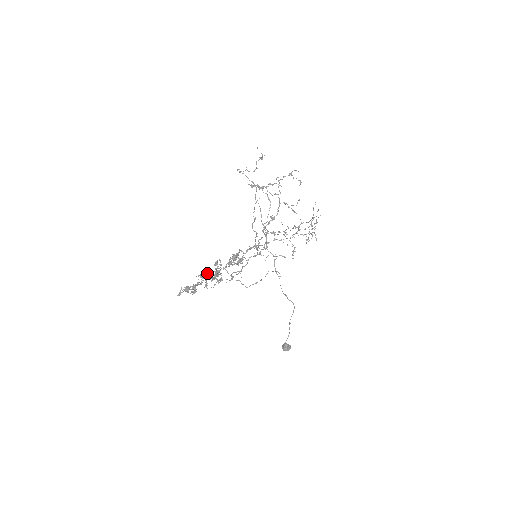
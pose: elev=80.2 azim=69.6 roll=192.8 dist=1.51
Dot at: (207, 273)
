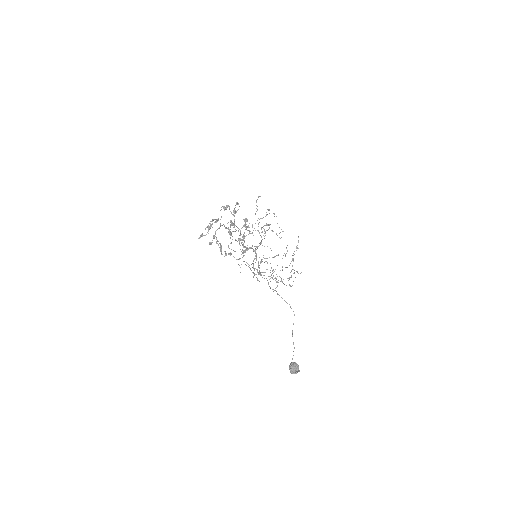
Dot at: occluded
